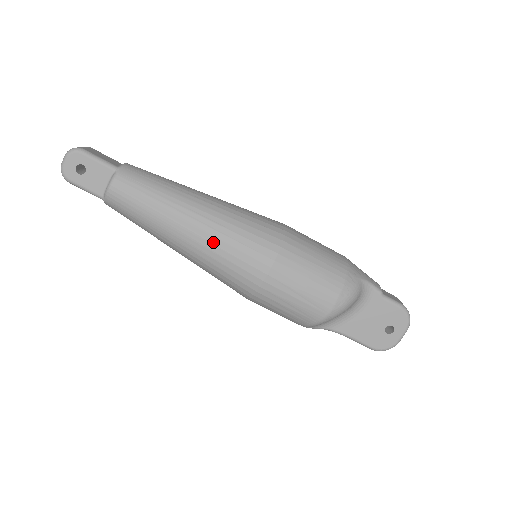
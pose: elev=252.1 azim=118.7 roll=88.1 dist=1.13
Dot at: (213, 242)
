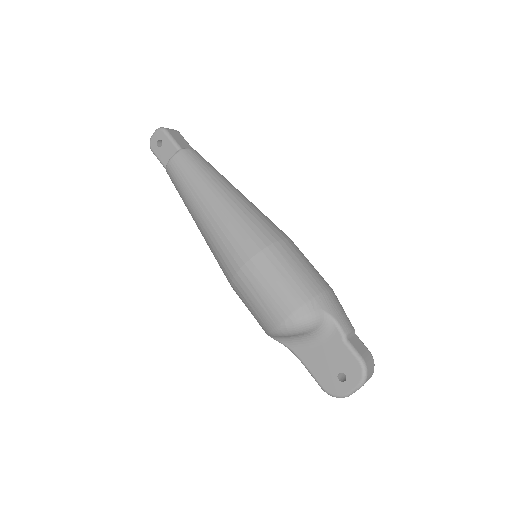
Dot at: (214, 226)
